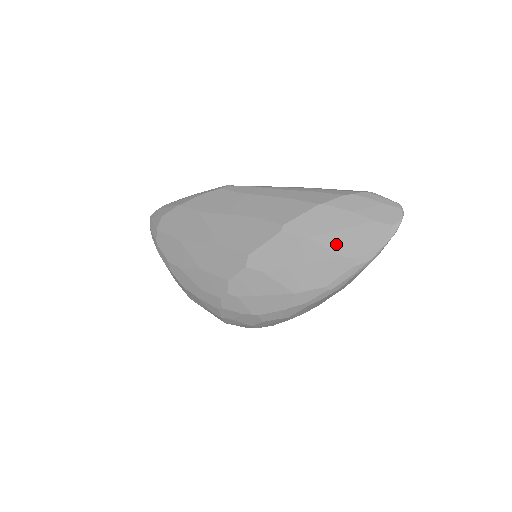
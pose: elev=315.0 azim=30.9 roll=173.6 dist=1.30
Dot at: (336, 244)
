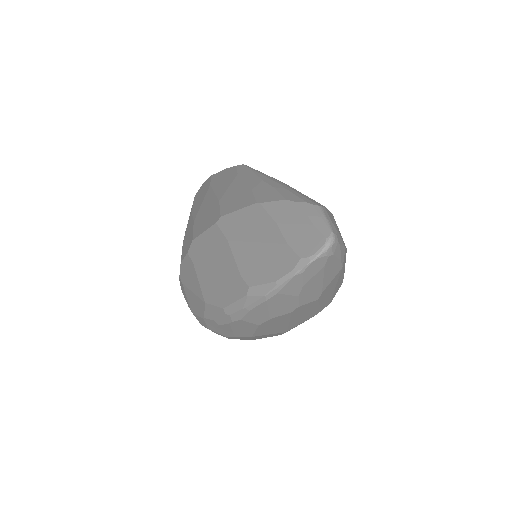
Dot at: (244, 258)
